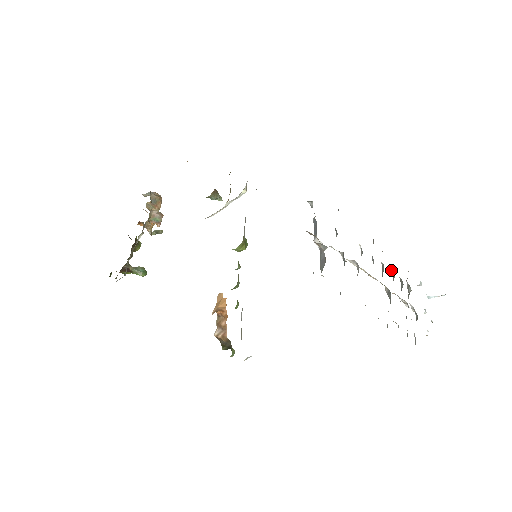
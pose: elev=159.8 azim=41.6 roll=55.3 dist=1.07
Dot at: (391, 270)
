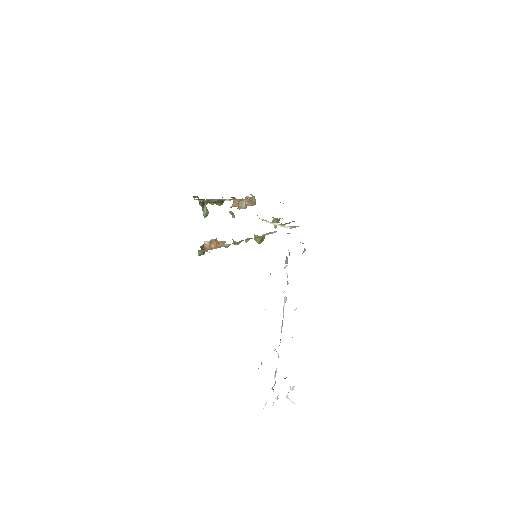
Dot at: occluded
